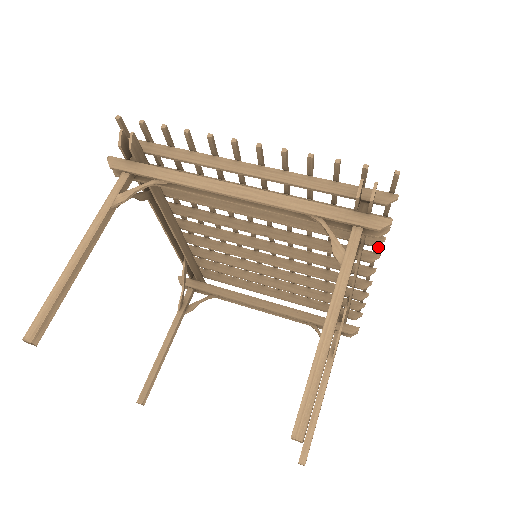
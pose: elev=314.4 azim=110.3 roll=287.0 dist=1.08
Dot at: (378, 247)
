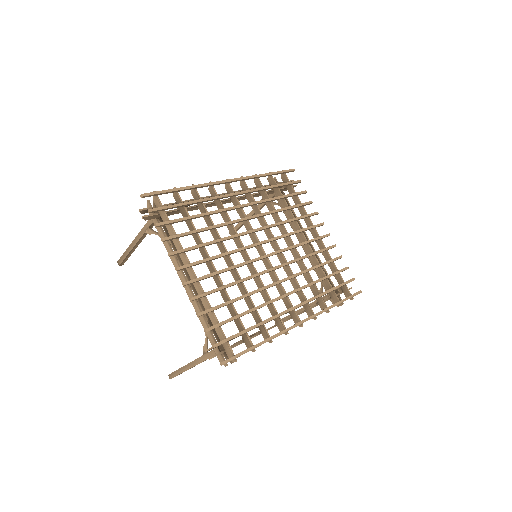
Dot at: (281, 334)
